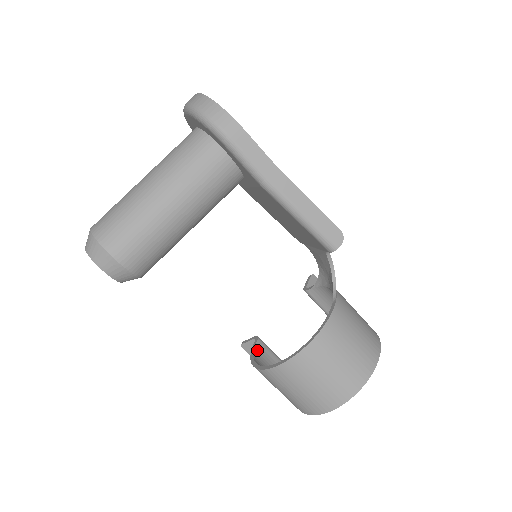
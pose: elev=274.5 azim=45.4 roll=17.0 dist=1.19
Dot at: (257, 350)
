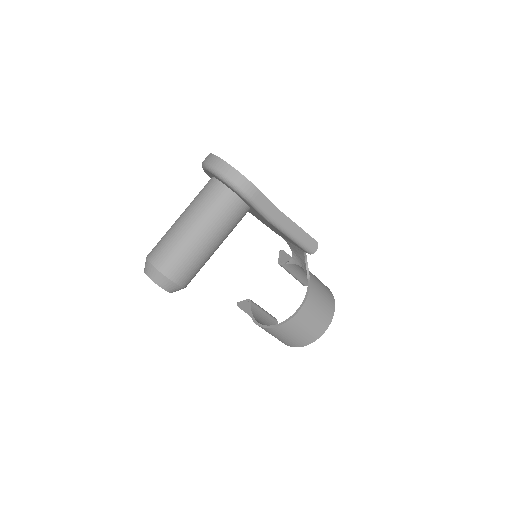
Dot at: (253, 310)
